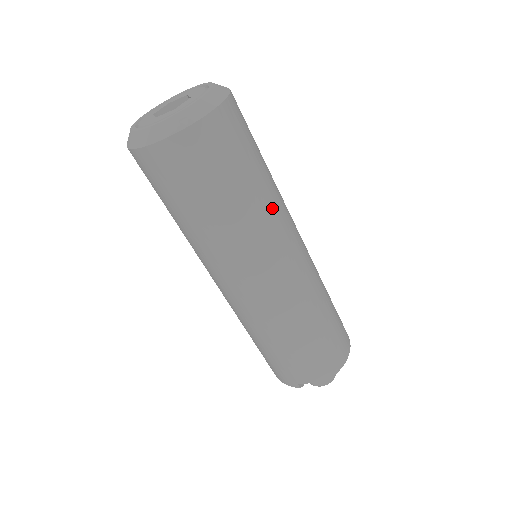
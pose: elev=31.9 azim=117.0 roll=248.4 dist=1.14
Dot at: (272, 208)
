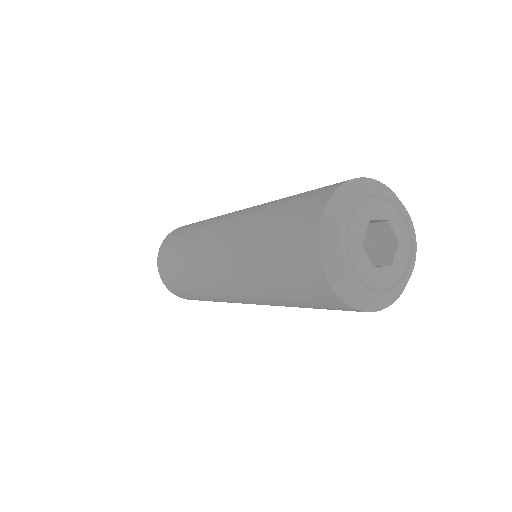
Dot at: occluded
